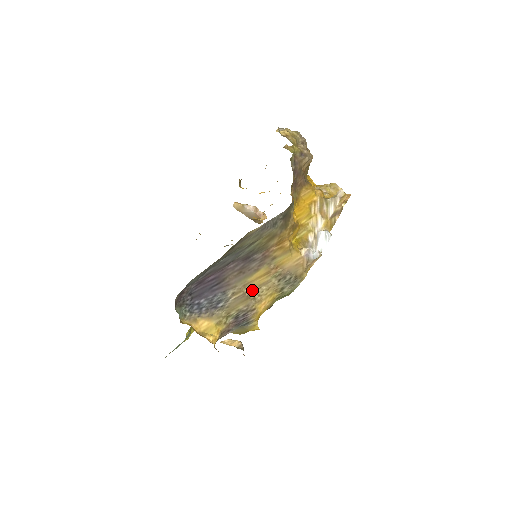
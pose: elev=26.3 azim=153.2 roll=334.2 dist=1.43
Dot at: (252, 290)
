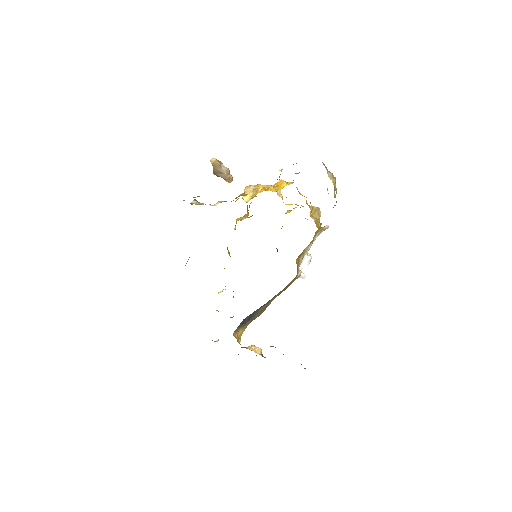
Dot at: occluded
